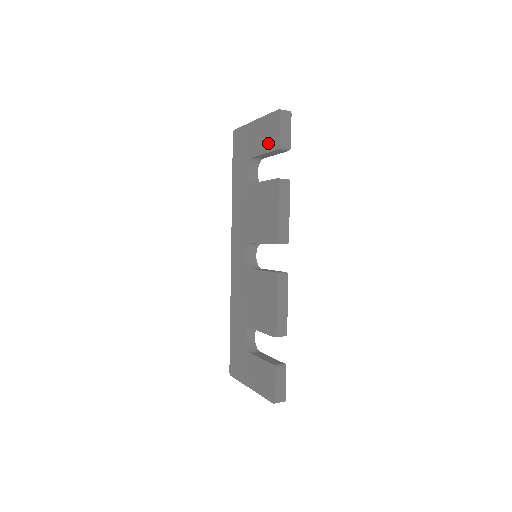
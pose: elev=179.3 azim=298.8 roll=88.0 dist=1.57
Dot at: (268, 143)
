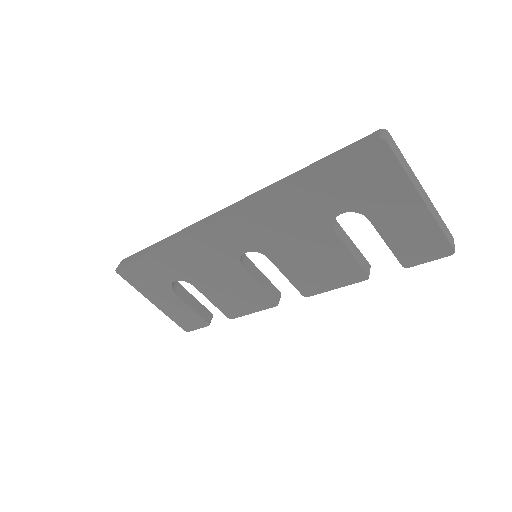
Dot at: (402, 246)
